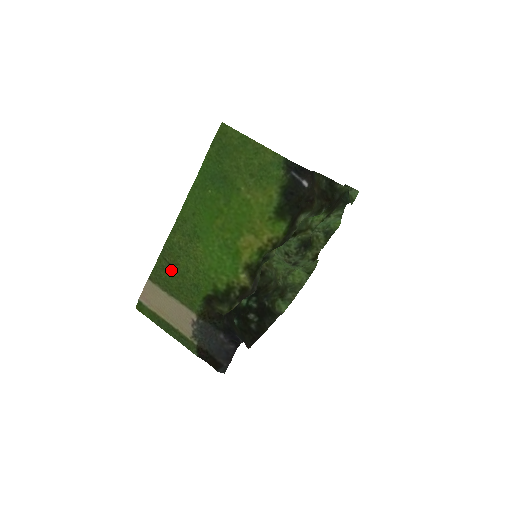
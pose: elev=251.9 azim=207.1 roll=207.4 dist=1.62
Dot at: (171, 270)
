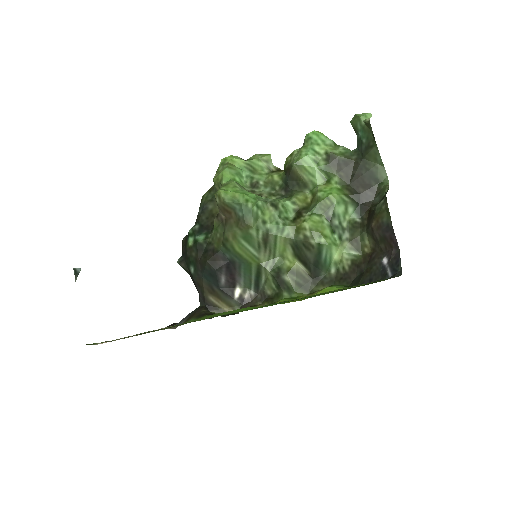
Dot at: occluded
